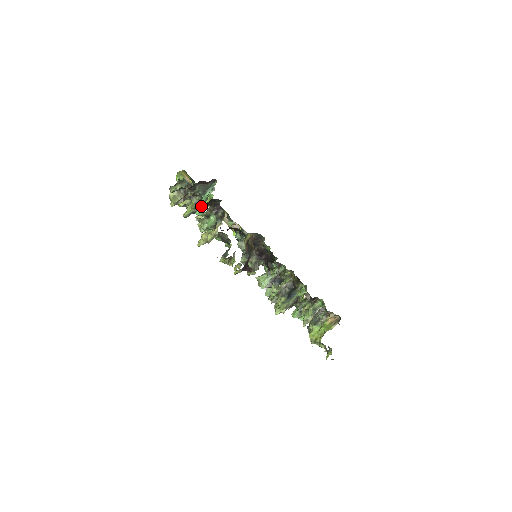
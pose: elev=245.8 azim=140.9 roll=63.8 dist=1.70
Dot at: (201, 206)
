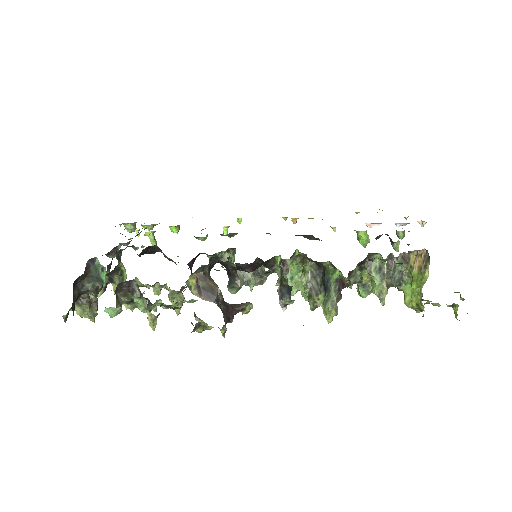
Dot at: occluded
